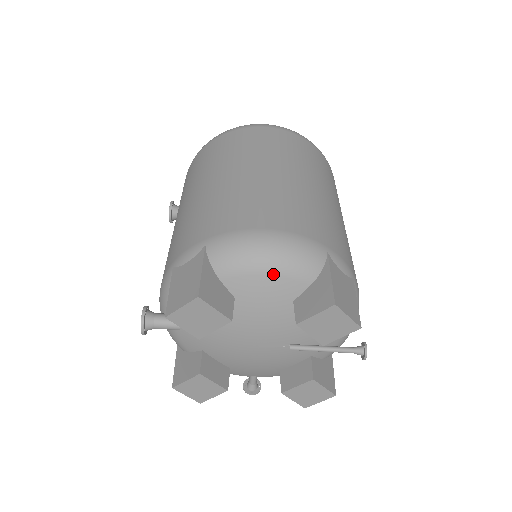
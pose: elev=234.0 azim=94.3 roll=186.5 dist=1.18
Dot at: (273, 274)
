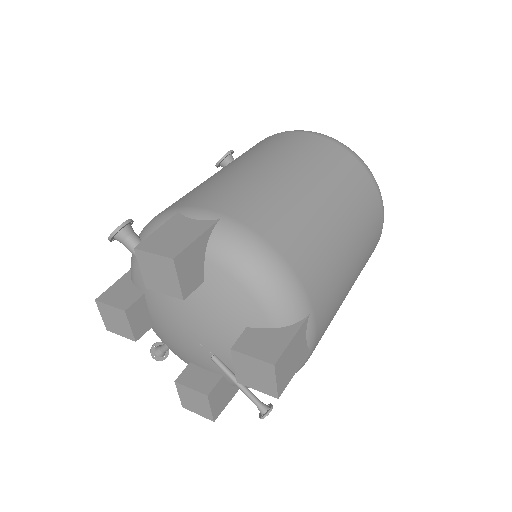
Dot at: (250, 293)
